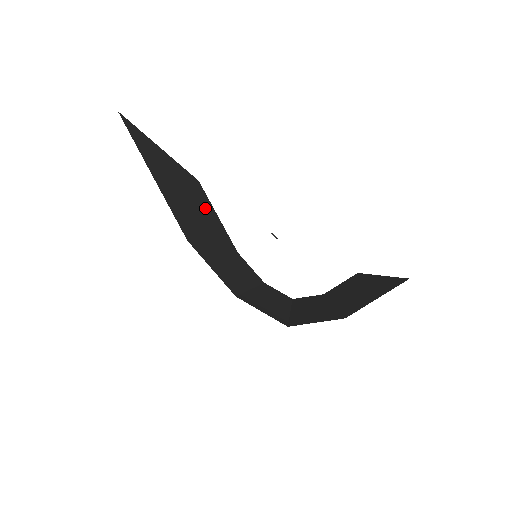
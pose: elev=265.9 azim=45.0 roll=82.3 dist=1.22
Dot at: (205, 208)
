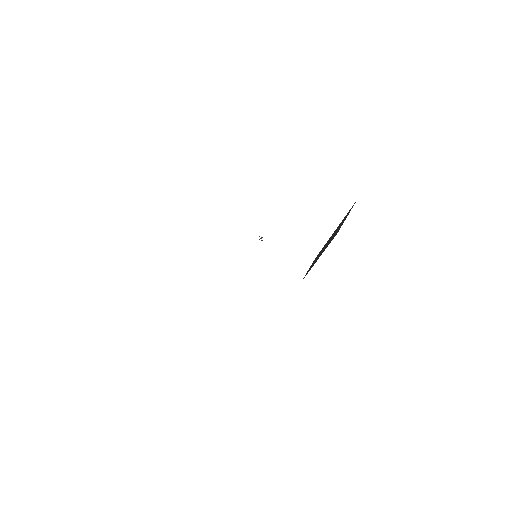
Dot at: occluded
